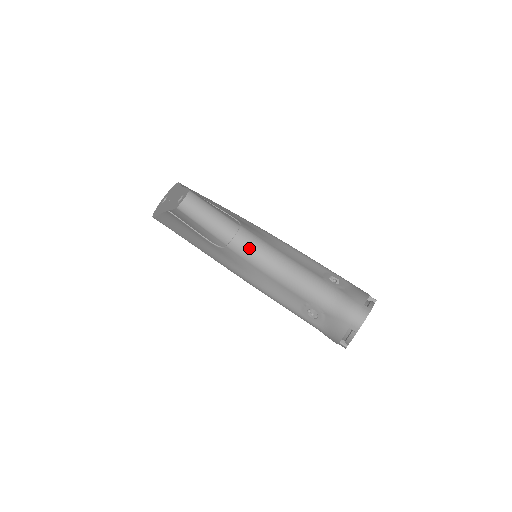
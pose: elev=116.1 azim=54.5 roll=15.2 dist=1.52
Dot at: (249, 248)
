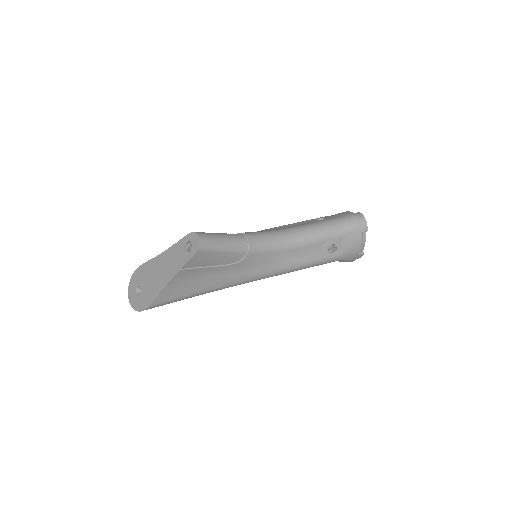
Dot at: (262, 241)
